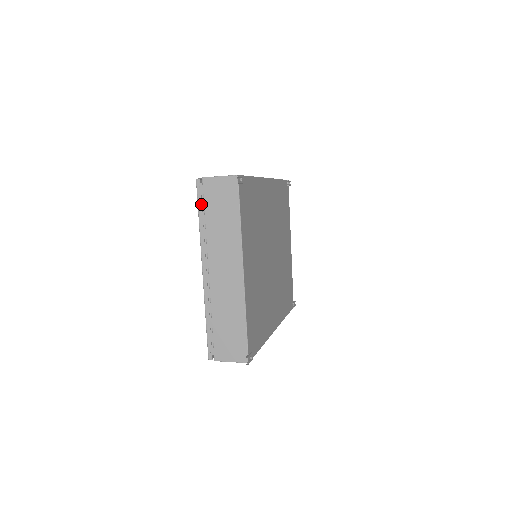
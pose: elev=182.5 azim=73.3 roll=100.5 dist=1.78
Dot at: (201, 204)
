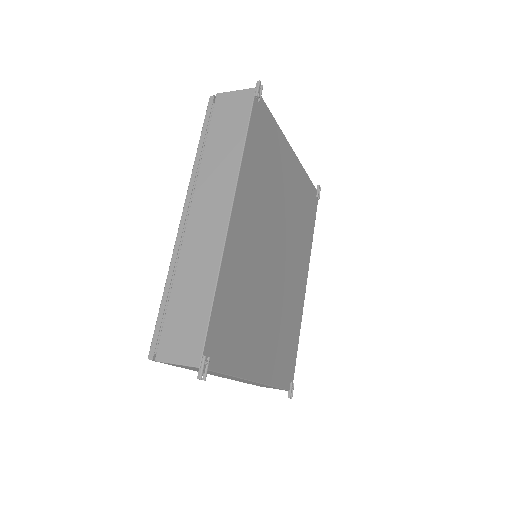
Dot at: occluded
